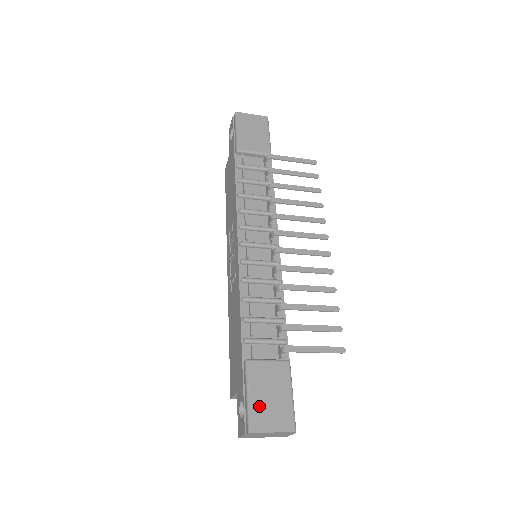
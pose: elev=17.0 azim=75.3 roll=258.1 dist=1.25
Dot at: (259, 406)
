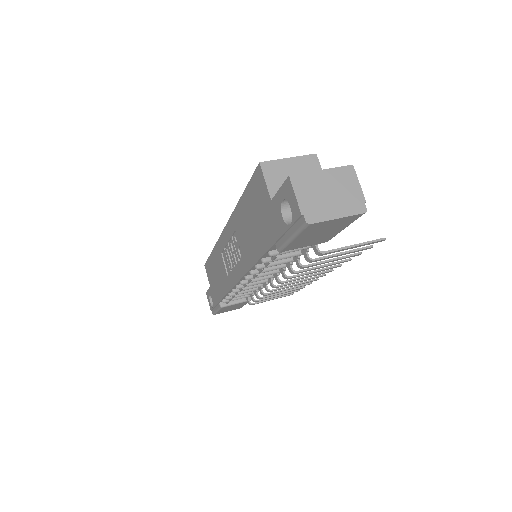
Dot at: (223, 311)
